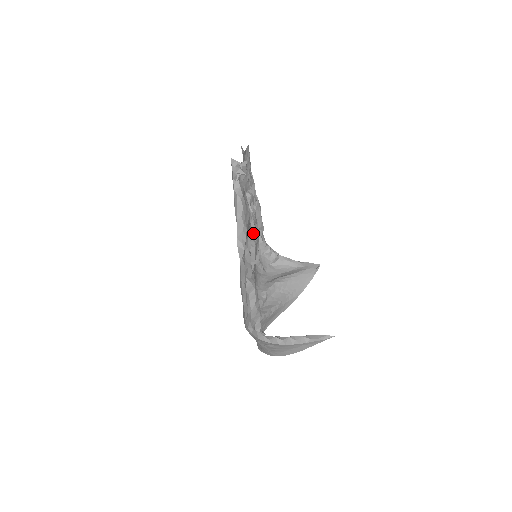
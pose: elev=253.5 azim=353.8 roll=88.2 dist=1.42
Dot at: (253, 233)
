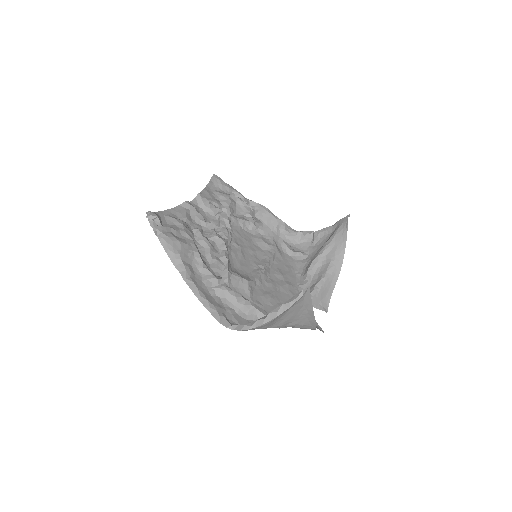
Dot at: (222, 245)
